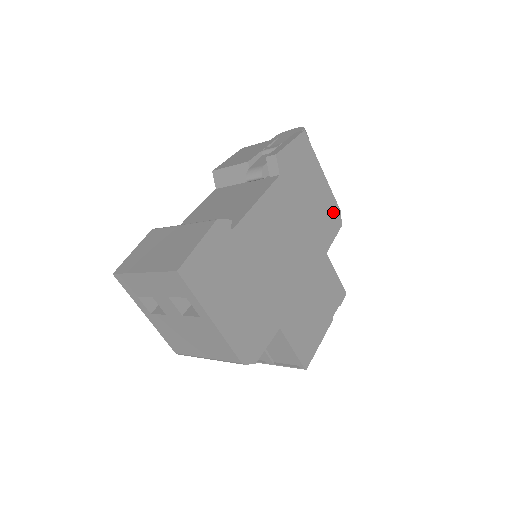
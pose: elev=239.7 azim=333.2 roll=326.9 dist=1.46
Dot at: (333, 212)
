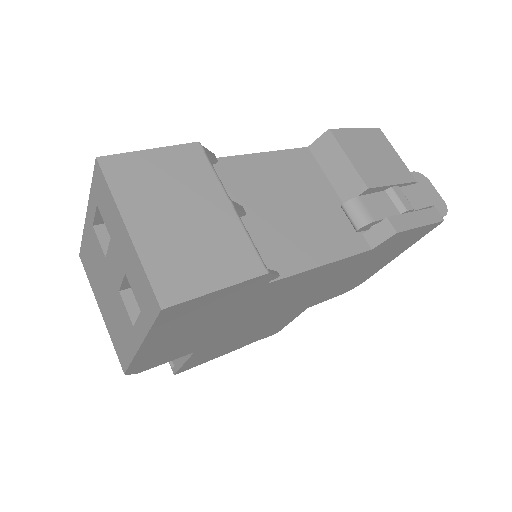
Dot at: (357, 283)
